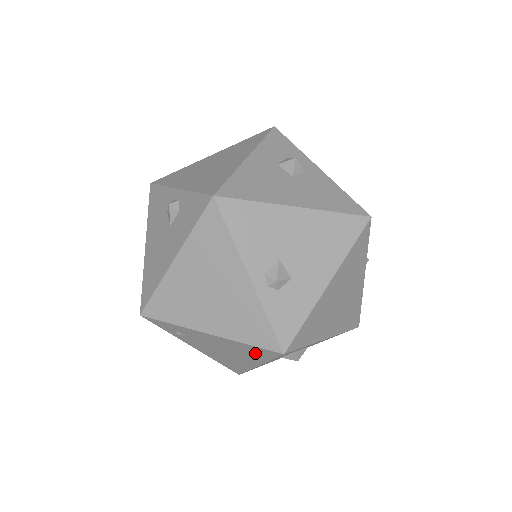
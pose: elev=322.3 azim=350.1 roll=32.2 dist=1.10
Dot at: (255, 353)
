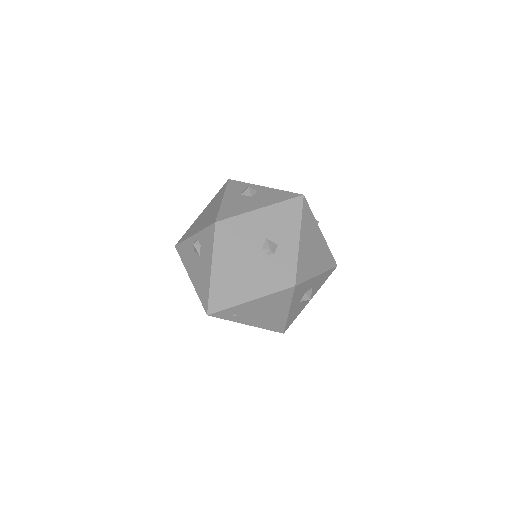
Dot at: (281, 299)
